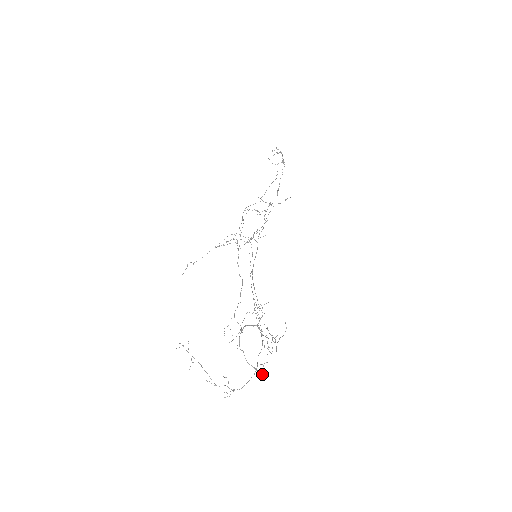
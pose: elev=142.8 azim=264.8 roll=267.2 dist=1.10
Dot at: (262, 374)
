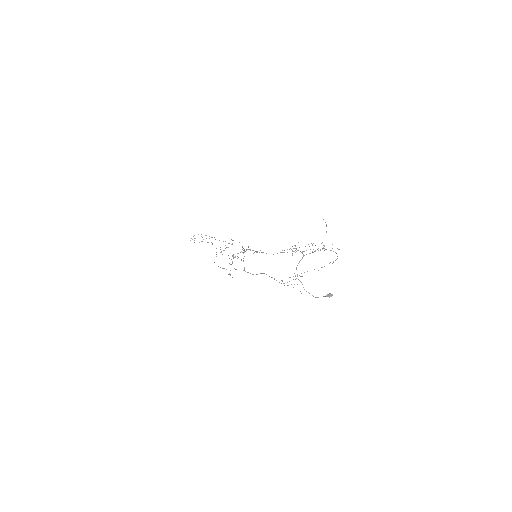
Dot at: (328, 295)
